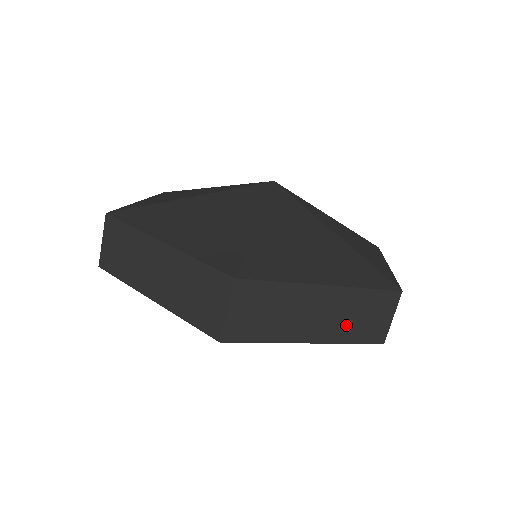
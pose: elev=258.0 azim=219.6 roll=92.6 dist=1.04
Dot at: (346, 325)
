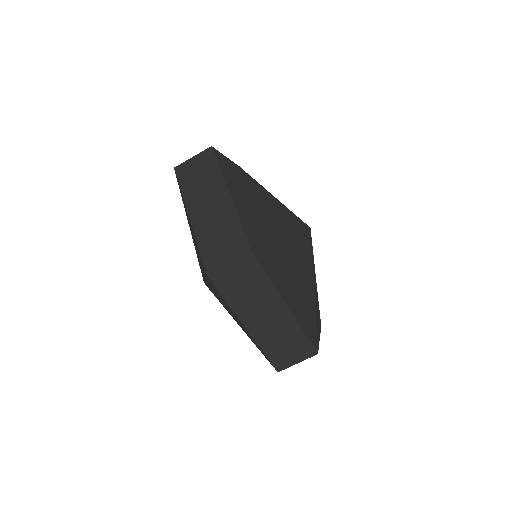
Dot at: (273, 339)
